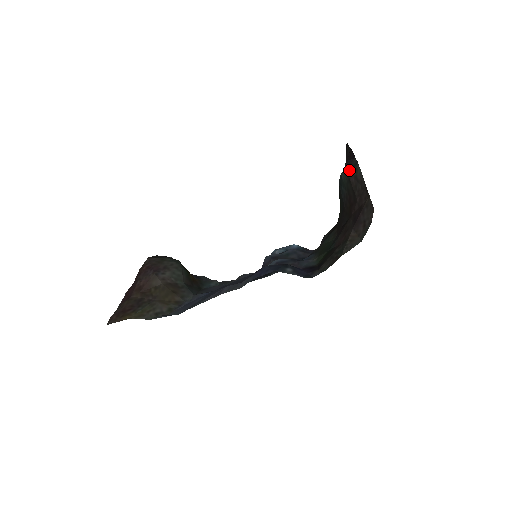
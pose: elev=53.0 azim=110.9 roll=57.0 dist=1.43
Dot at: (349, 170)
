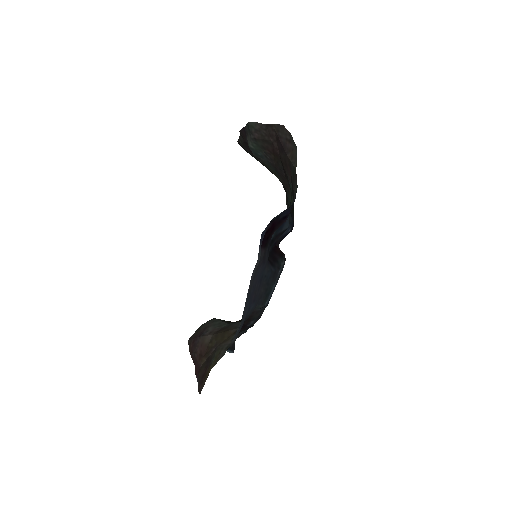
Dot at: (249, 136)
